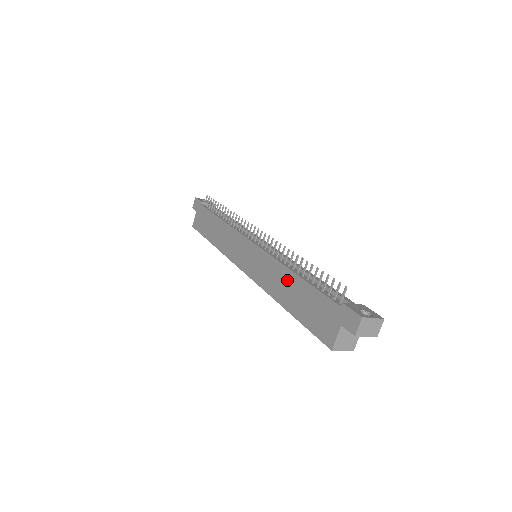
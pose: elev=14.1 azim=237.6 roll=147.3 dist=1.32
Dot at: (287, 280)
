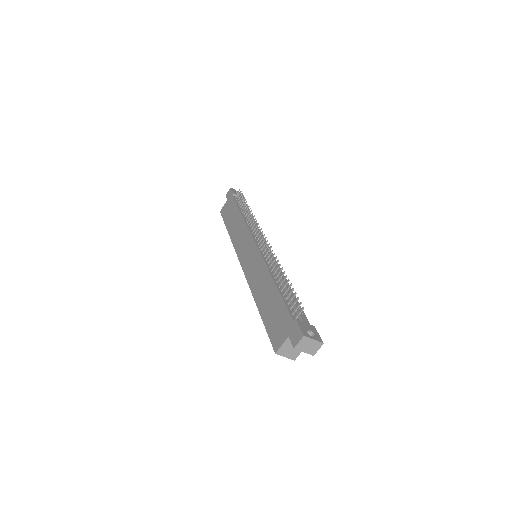
Dot at: (267, 285)
